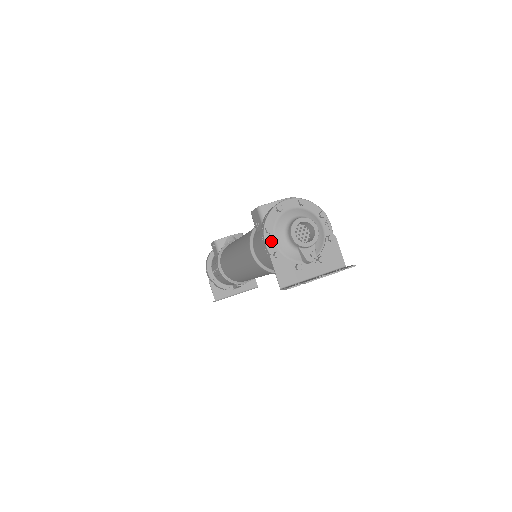
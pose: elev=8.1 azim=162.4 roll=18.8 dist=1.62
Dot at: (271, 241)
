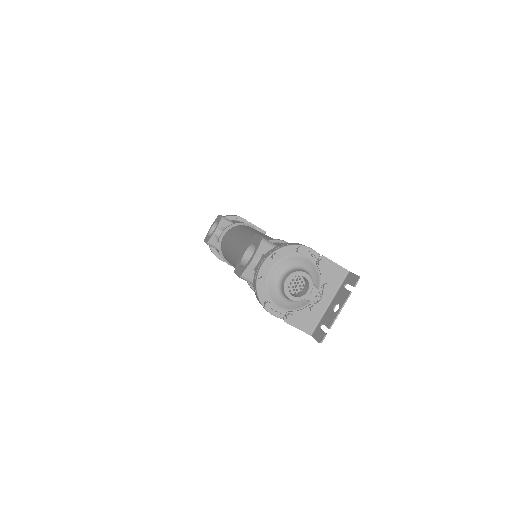
Dot at: (276, 309)
